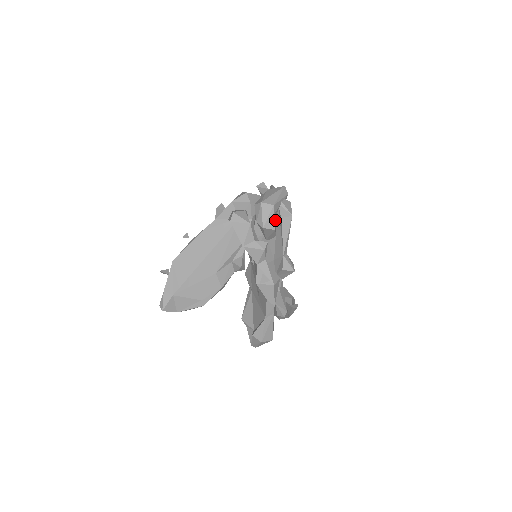
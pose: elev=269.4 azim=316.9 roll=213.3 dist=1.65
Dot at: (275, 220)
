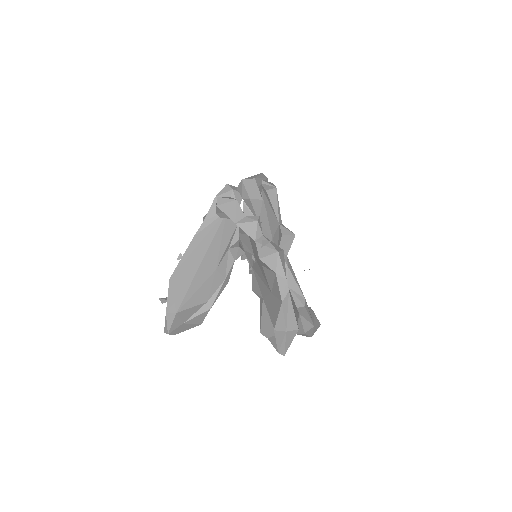
Dot at: occluded
